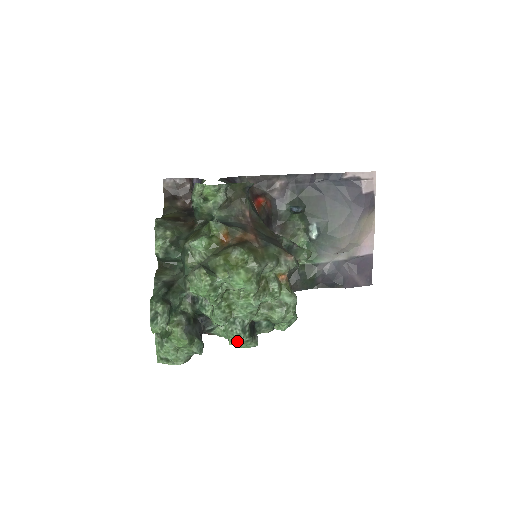
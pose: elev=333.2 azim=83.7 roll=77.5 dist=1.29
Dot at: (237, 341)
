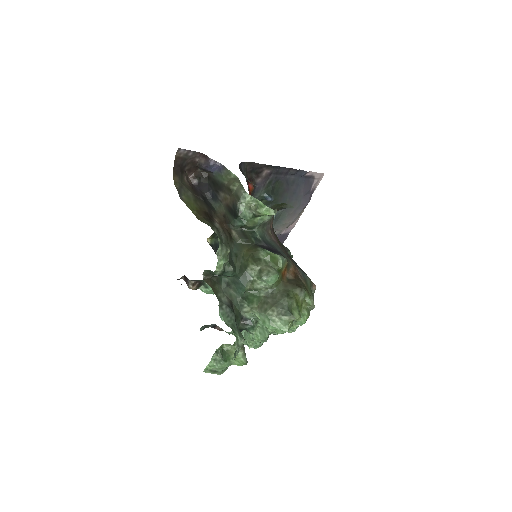
Dot at: (256, 346)
